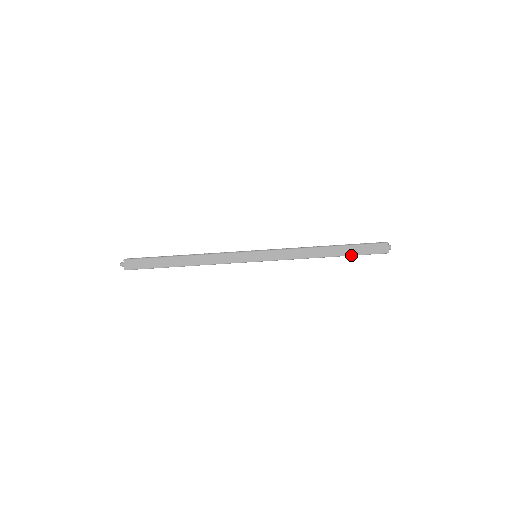
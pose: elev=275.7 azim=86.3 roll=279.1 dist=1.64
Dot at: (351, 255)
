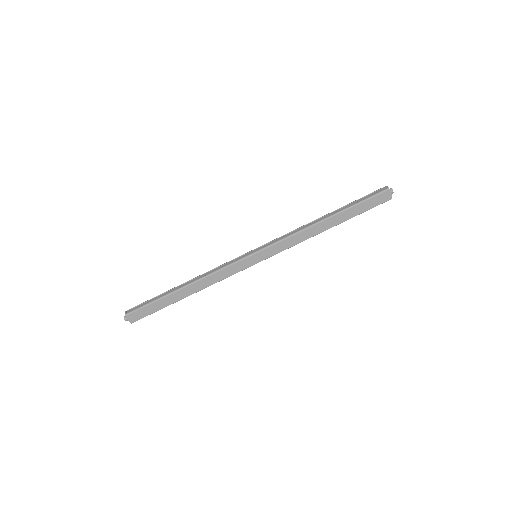
Dot at: occluded
